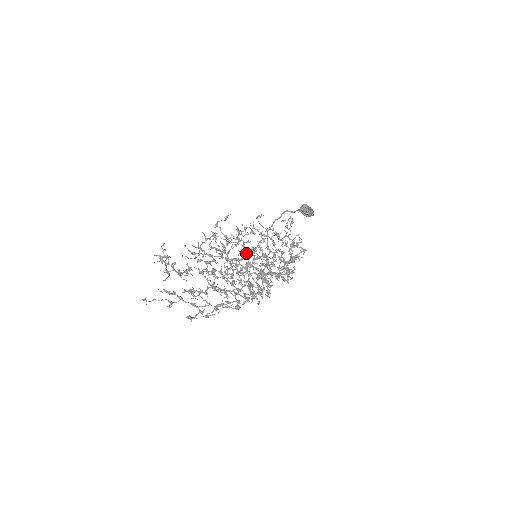
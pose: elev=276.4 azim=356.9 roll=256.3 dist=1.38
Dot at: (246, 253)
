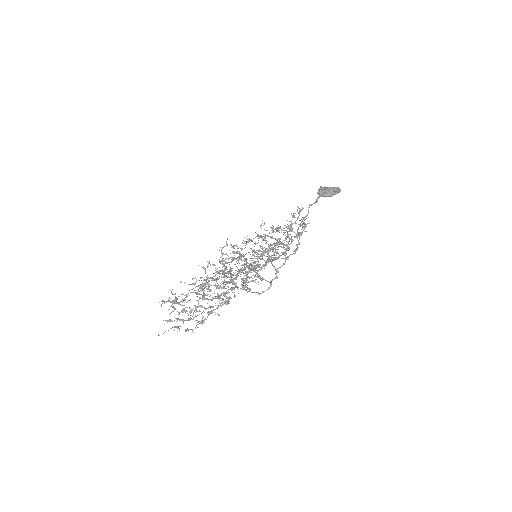
Dot at: (239, 259)
